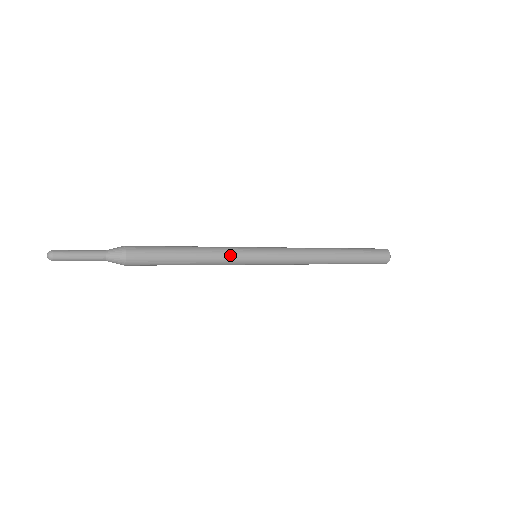
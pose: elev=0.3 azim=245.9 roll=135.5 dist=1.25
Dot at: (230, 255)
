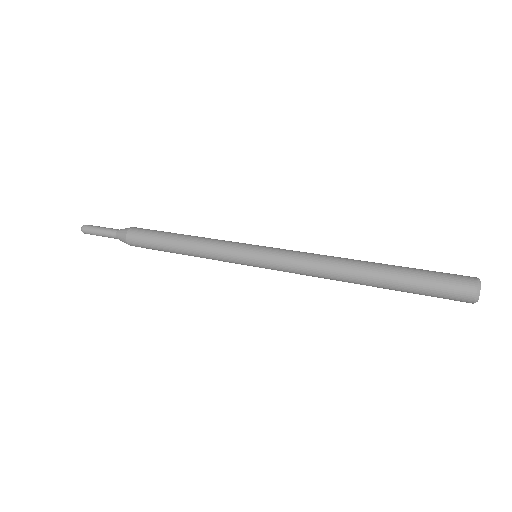
Dot at: (218, 258)
